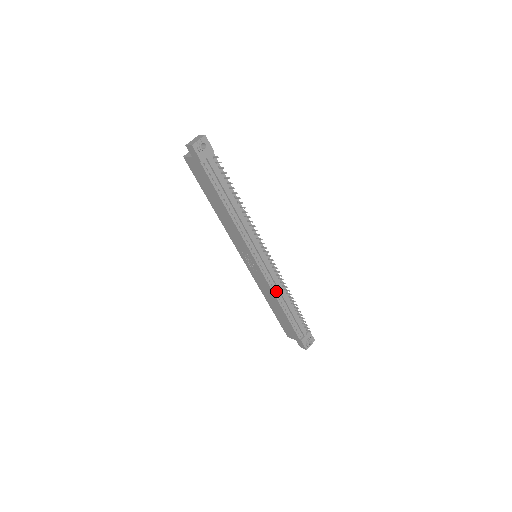
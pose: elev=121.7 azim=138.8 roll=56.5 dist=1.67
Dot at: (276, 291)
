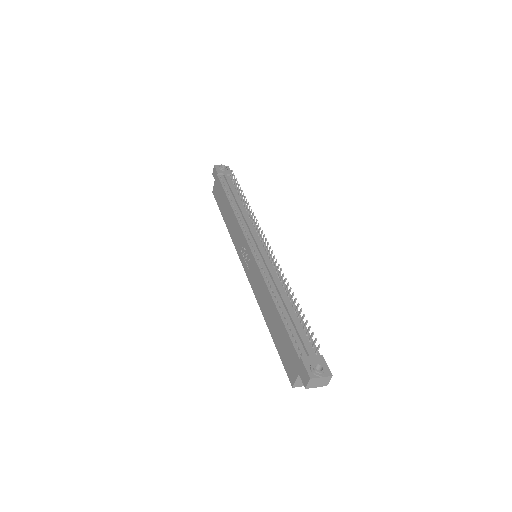
Dot at: (269, 281)
